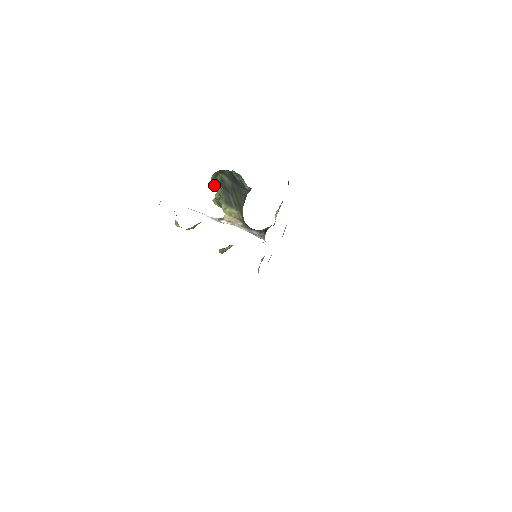
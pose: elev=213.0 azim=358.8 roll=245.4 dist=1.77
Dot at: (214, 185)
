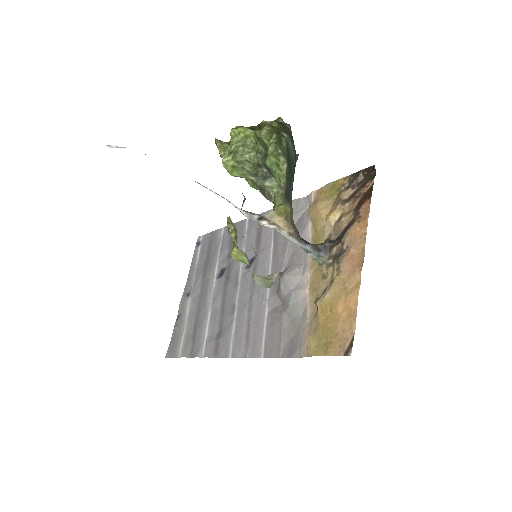
Dot at: (275, 157)
